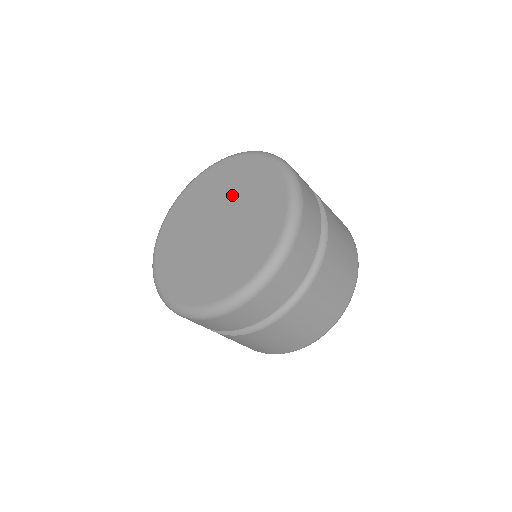
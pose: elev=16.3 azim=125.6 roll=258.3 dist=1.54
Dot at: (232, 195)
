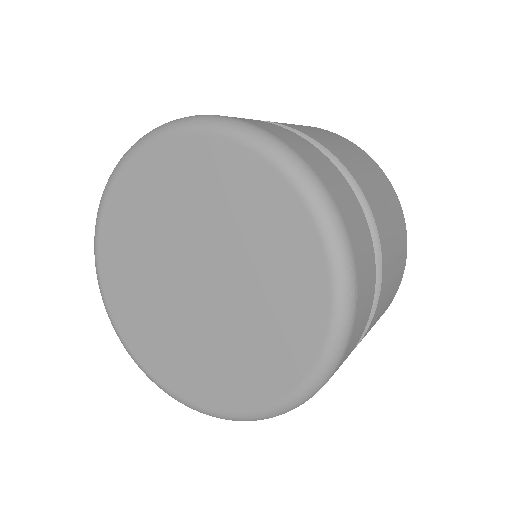
Dot at: (193, 219)
